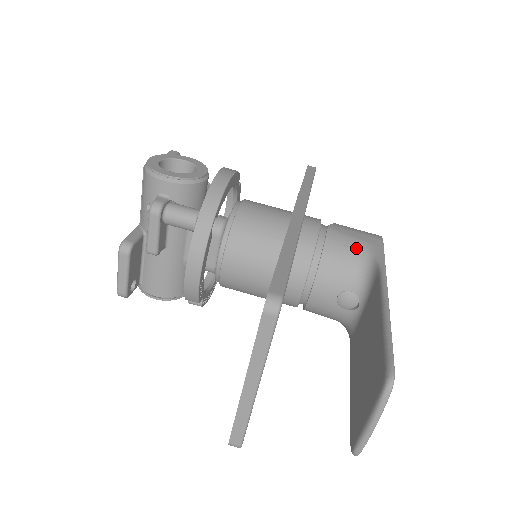
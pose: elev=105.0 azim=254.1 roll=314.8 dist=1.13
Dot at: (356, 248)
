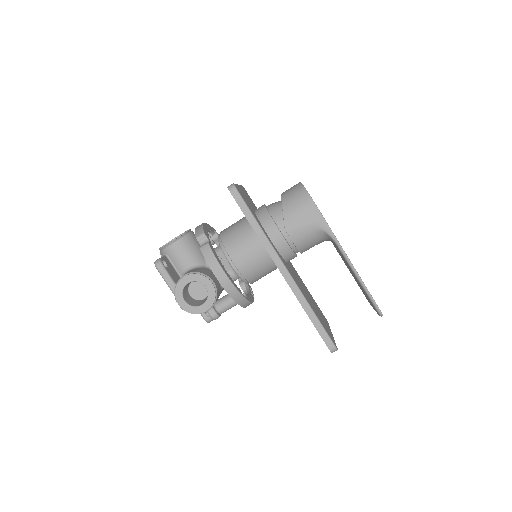
Dot at: (311, 233)
